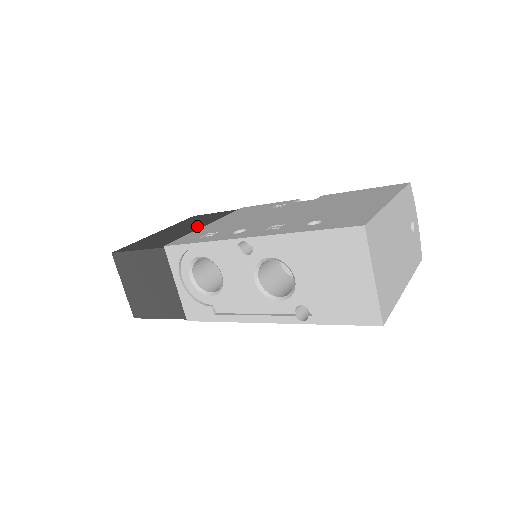
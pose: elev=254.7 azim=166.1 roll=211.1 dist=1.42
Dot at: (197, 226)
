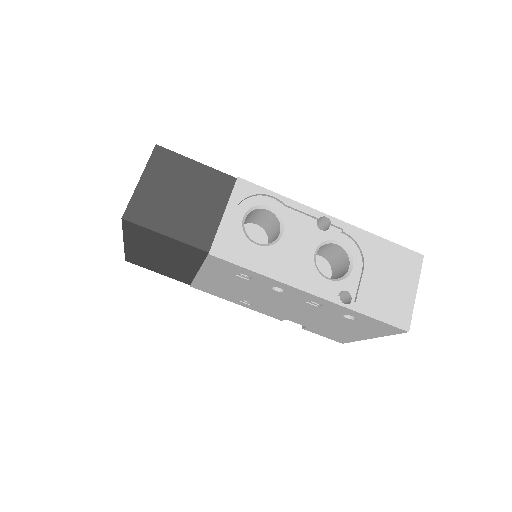
Dot at: occluded
